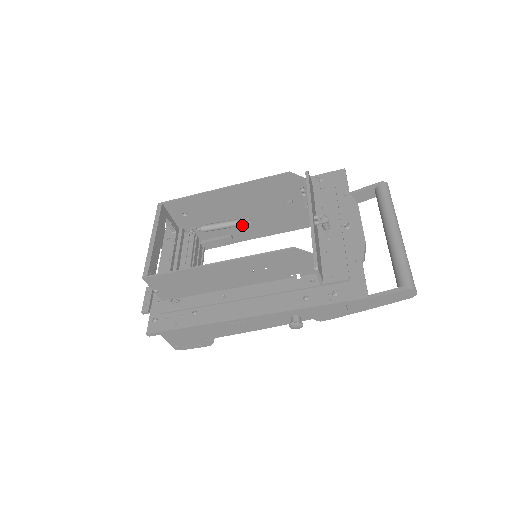
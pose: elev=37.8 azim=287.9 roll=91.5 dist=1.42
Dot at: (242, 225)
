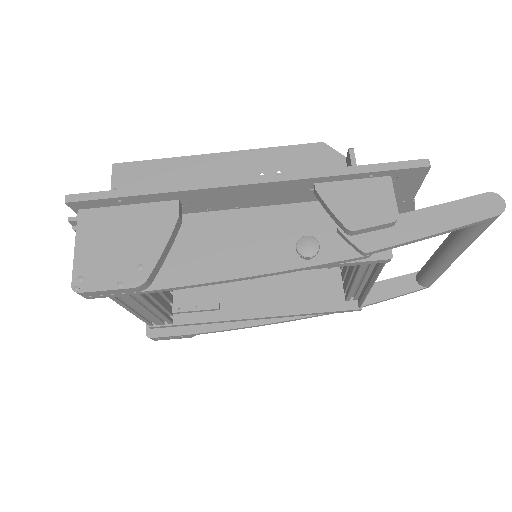
Dot at: (239, 289)
